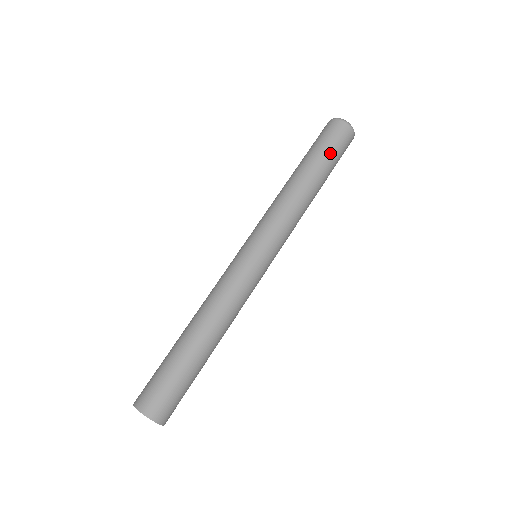
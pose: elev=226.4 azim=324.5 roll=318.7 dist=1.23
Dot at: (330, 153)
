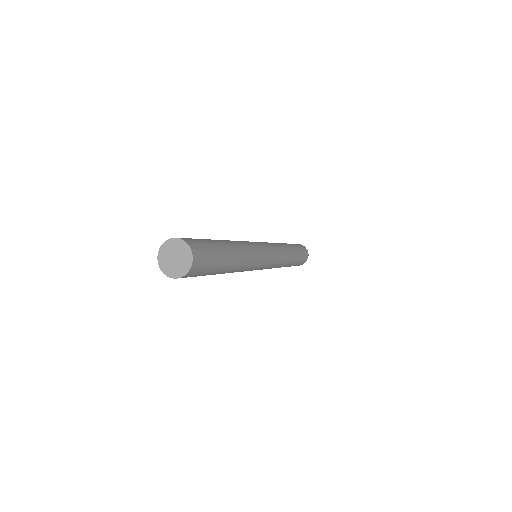
Dot at: (300, 251)
